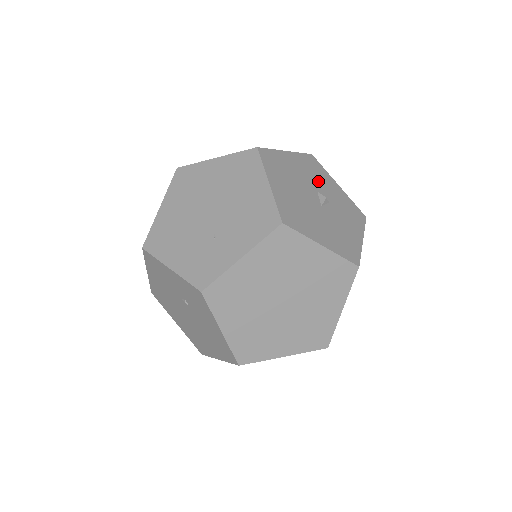
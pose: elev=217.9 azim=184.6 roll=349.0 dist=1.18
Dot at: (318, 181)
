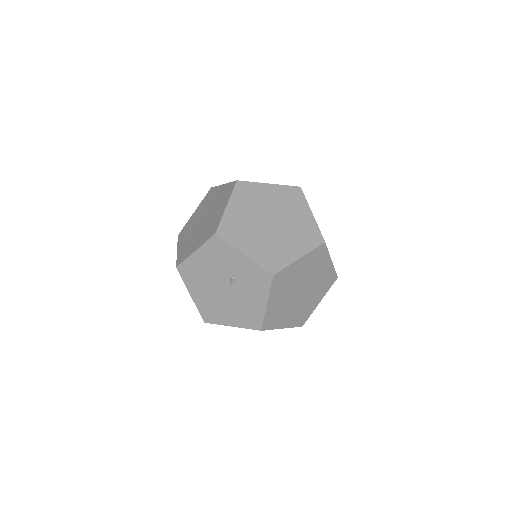
Dot at: occluded
